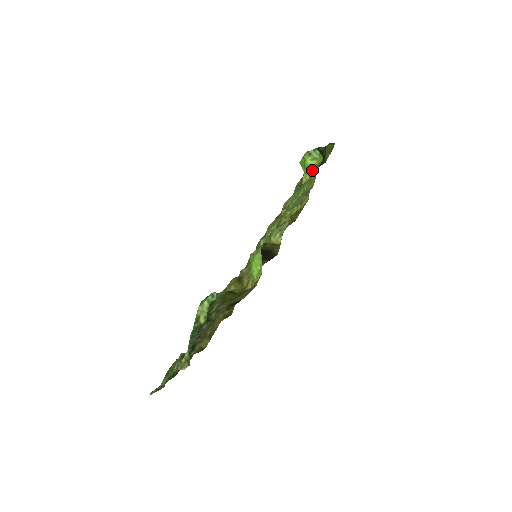
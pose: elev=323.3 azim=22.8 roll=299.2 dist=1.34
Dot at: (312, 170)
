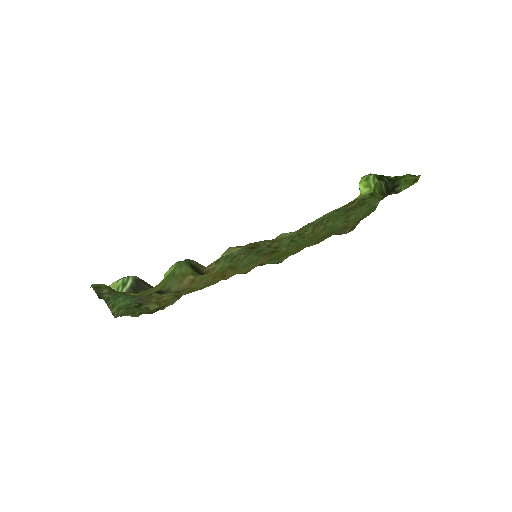
Dot at: occluded
